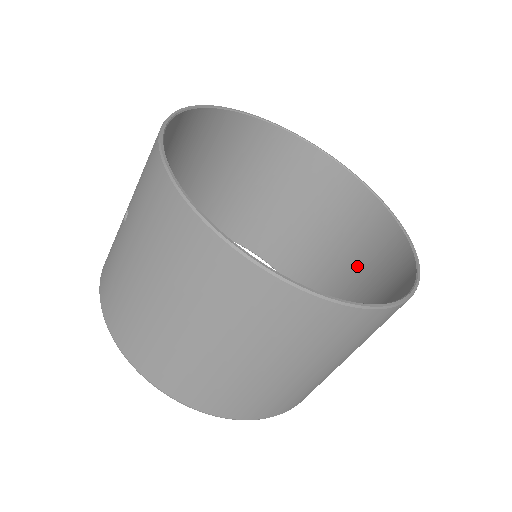
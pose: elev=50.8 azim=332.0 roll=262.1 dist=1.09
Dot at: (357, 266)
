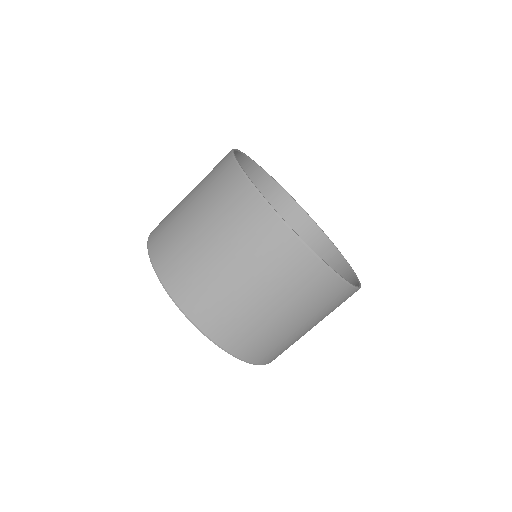
Dot at: occluded
